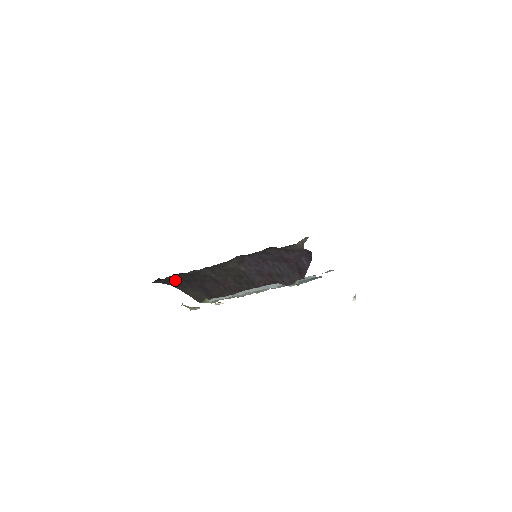
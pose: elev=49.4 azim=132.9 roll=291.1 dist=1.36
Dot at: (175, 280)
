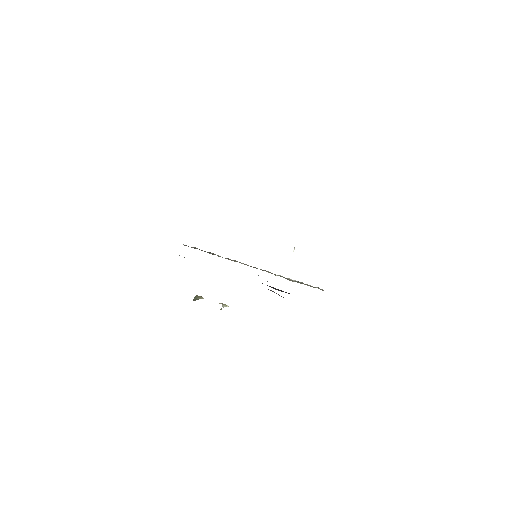
Dot at: occluded
